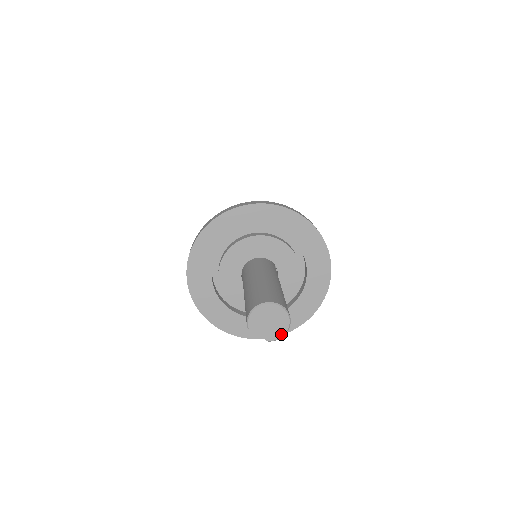
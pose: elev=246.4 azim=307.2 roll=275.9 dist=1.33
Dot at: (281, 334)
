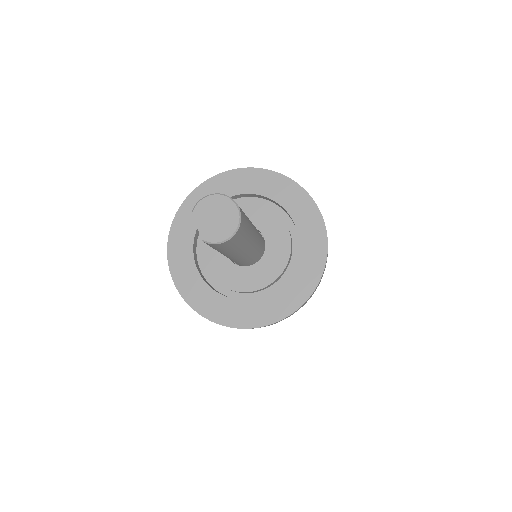
Dot at: (220, 239)
